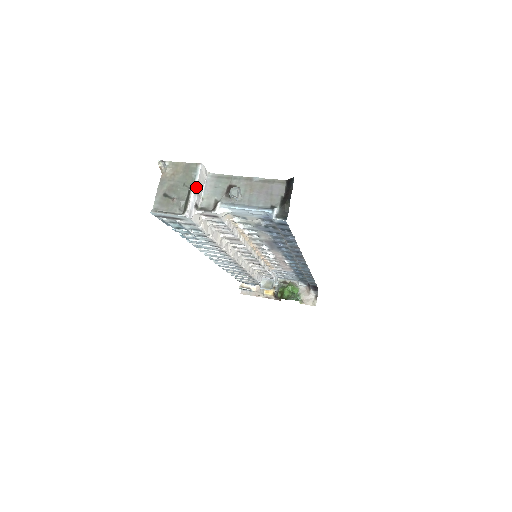
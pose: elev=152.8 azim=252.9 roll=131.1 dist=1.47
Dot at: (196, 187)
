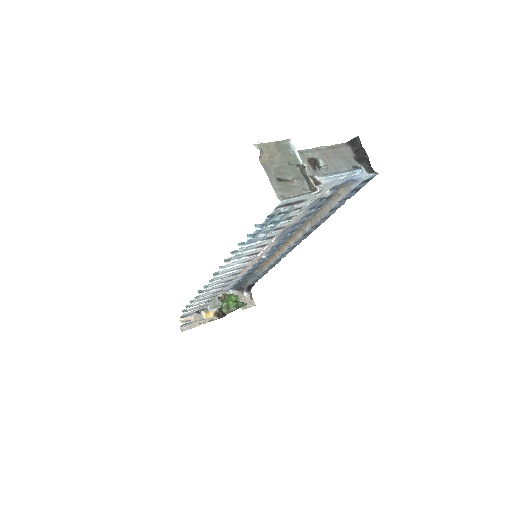
Dot at: (302, 163)
